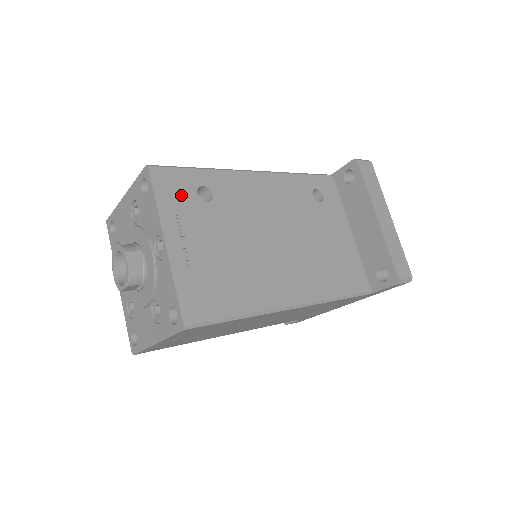
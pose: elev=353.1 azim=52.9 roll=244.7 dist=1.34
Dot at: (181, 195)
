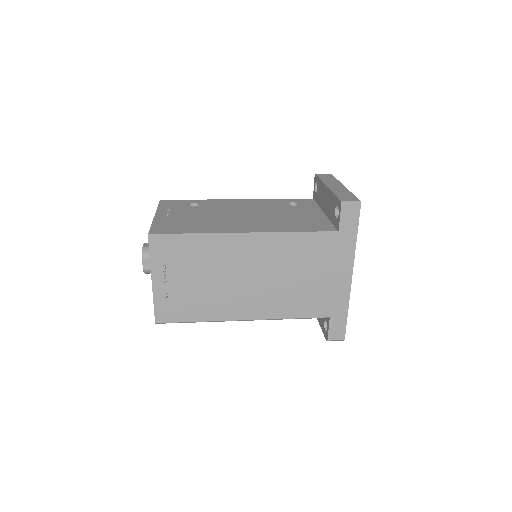
Dot at: (176, 205)
